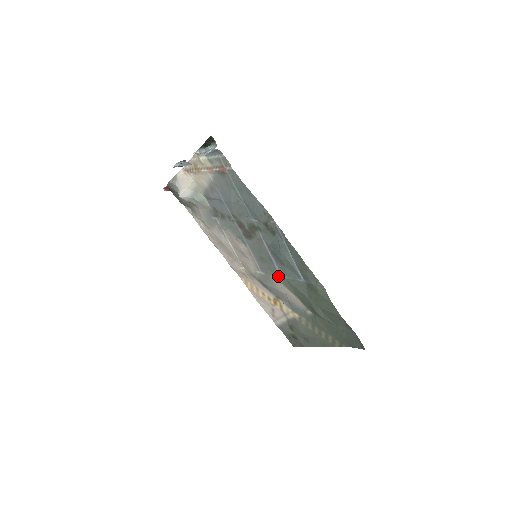
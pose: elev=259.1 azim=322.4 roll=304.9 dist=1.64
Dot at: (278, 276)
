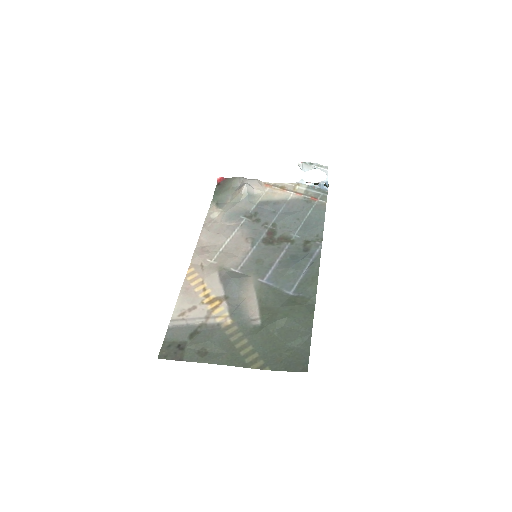
Dot at: (260, 280)
